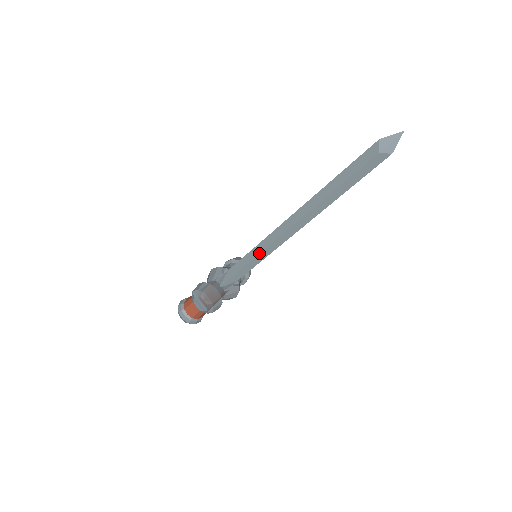
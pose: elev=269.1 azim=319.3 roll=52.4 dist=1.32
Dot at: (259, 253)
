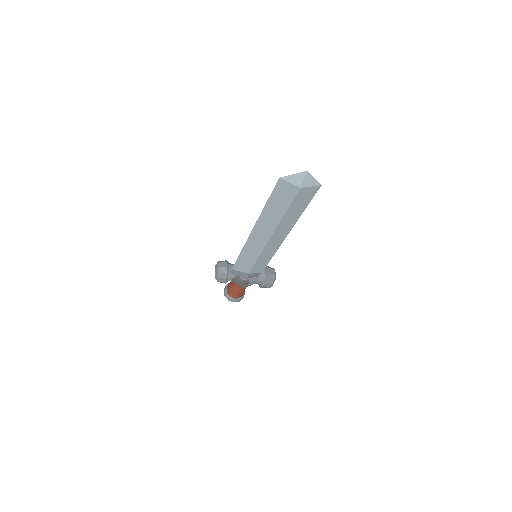
Dot at: (244, 246)
